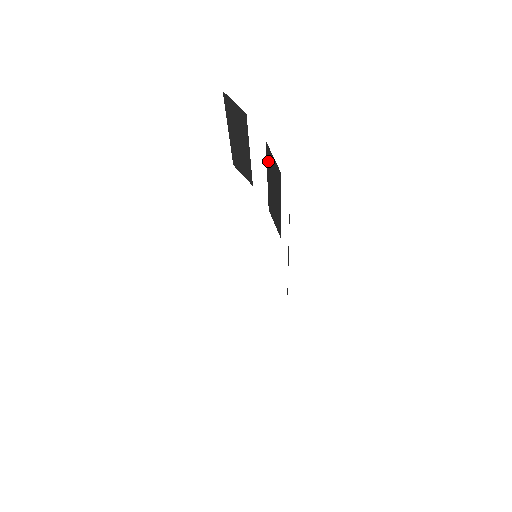
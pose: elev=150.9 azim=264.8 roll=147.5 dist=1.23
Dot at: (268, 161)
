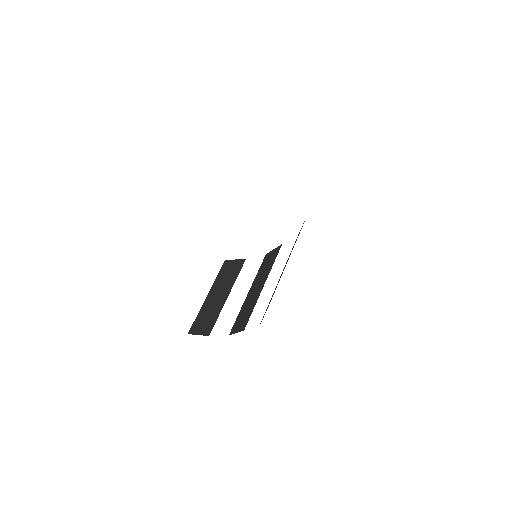
Dot at: occluded
